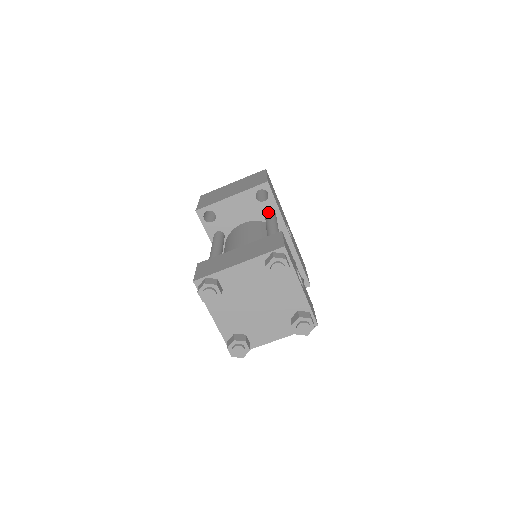
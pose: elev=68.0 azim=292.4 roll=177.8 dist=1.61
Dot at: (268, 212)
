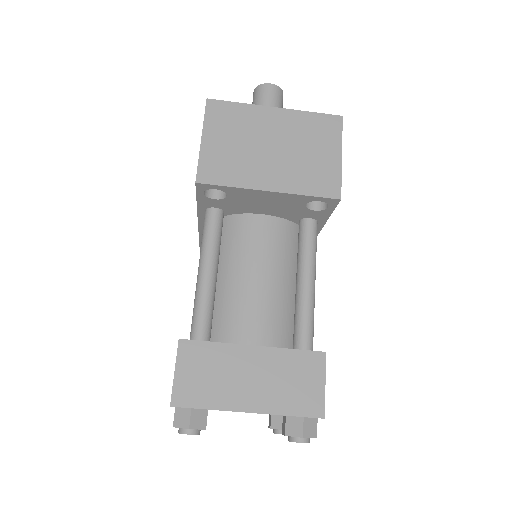
Dot at: (309, 223)
